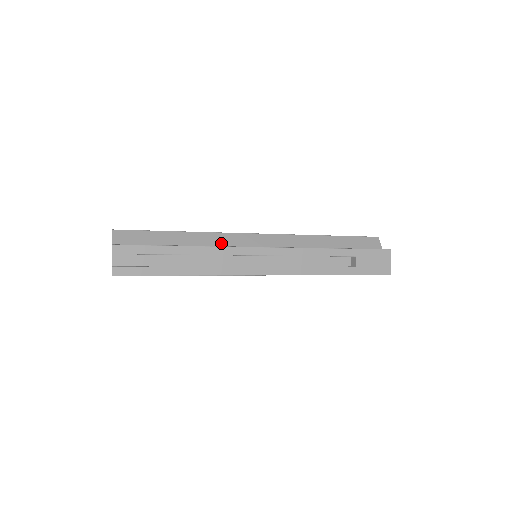
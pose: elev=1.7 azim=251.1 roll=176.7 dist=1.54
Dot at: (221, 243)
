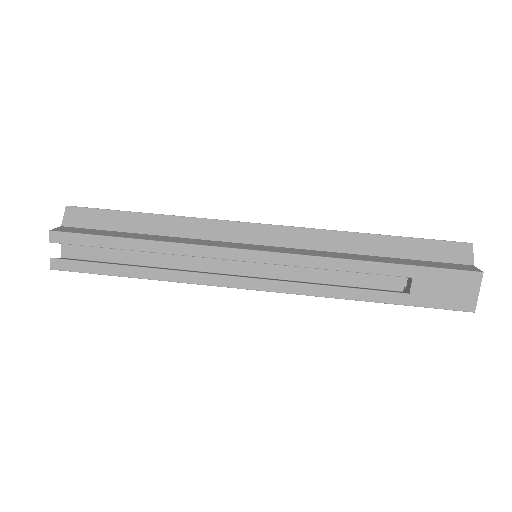
Dot at: (203, 235)
